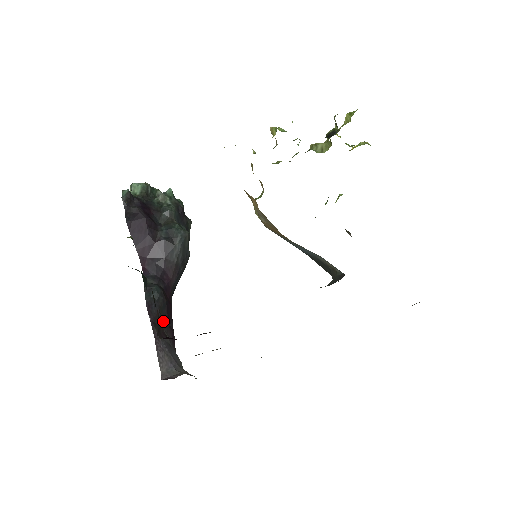
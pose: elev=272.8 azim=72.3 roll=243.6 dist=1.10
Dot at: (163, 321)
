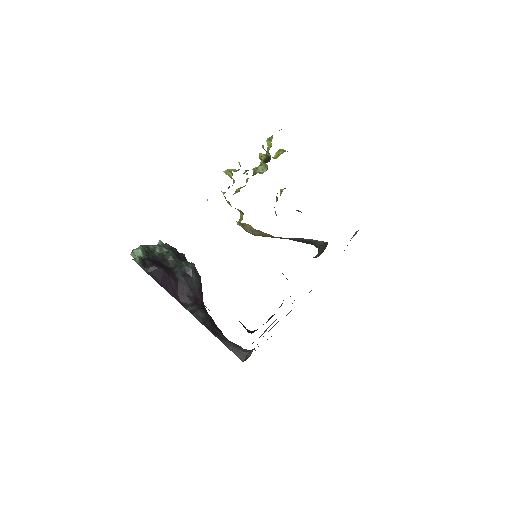
Dot at: (216, 328)
